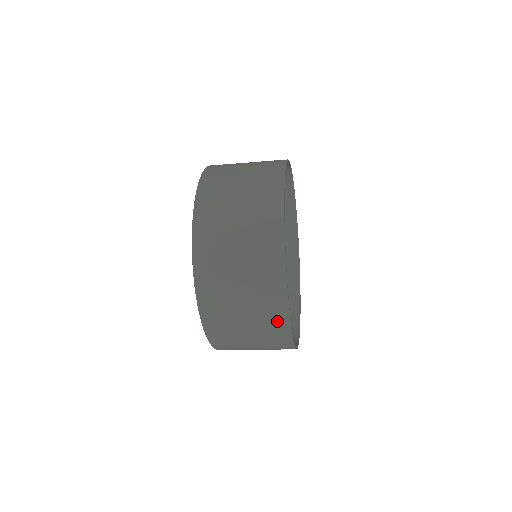
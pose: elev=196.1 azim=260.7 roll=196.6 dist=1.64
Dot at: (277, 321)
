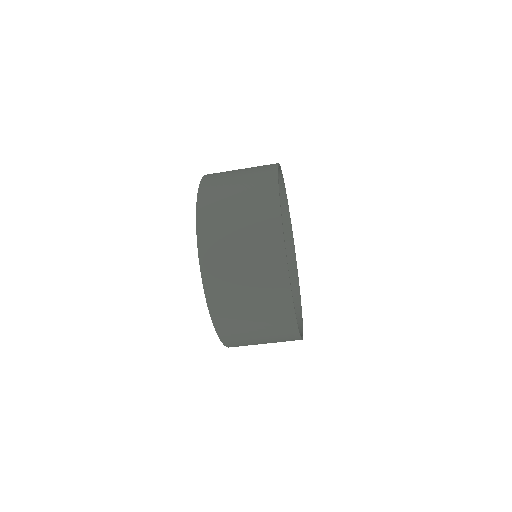
Dot at: (286, 330)
